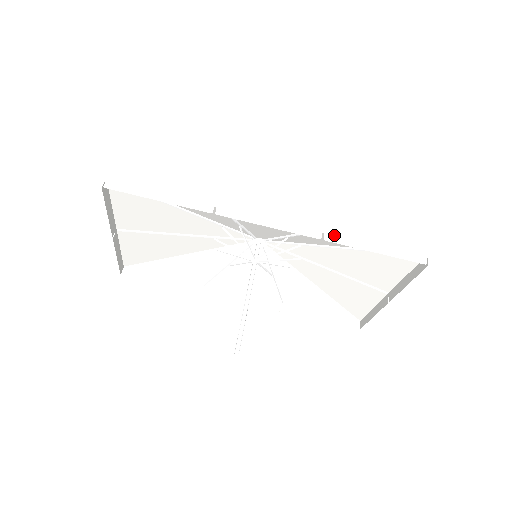
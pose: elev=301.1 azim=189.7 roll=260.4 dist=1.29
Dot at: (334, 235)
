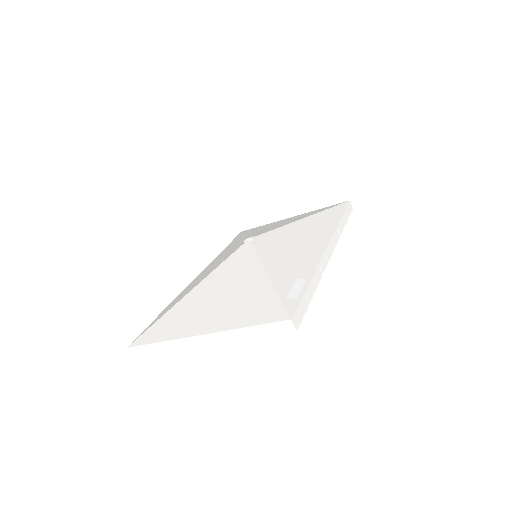
Dot at: (340, 227)
